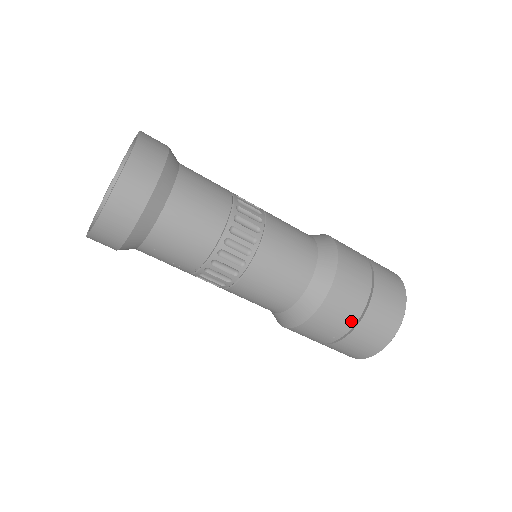
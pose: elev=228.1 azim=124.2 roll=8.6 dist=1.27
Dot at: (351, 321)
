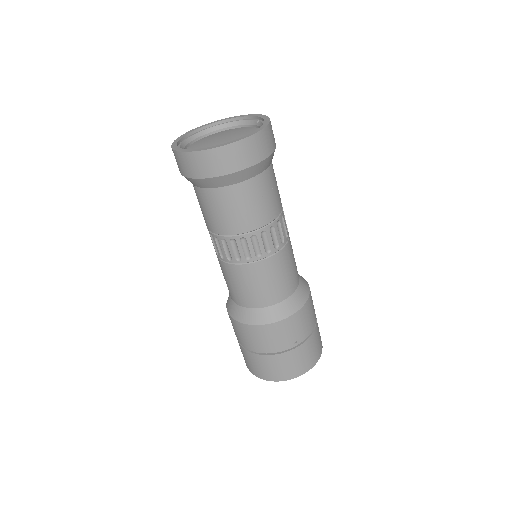
Dot at: (310, 329)
